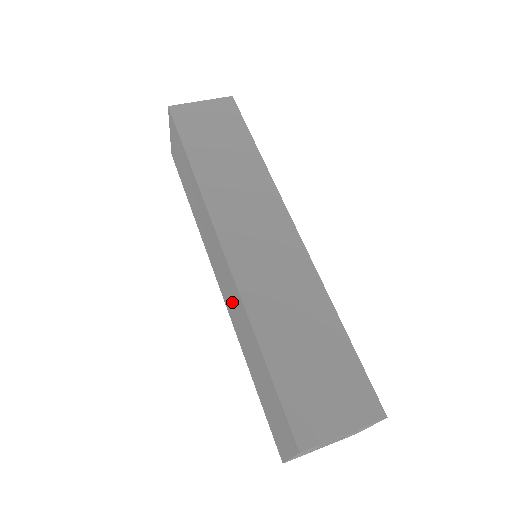
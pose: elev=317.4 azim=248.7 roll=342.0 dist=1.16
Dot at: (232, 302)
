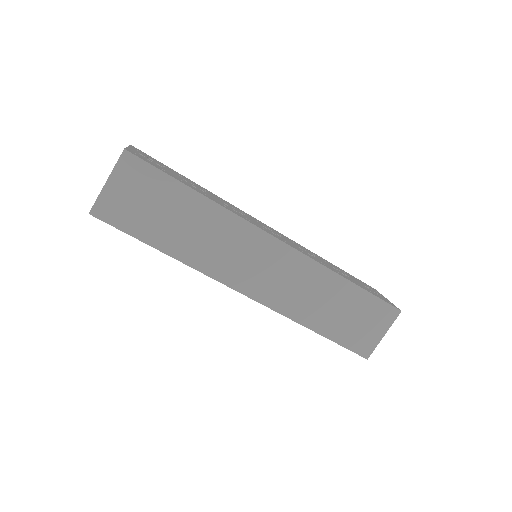
Dot at: occluded
